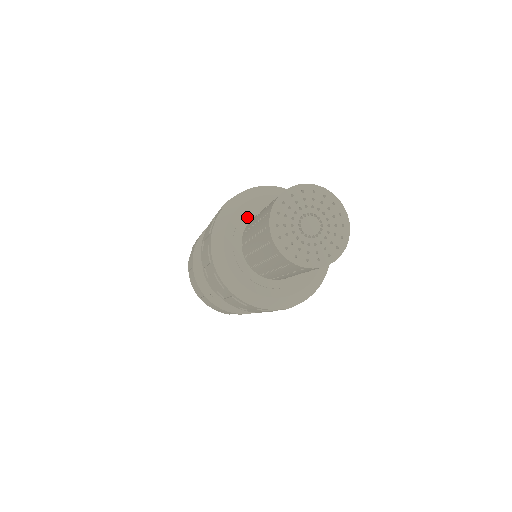
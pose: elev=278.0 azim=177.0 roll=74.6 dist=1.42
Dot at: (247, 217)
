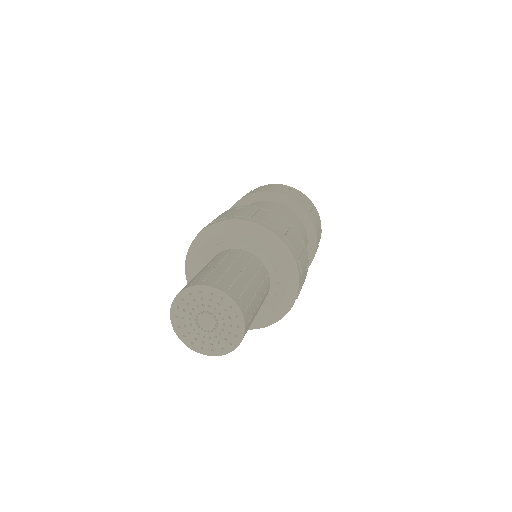
Dot at: occluded
